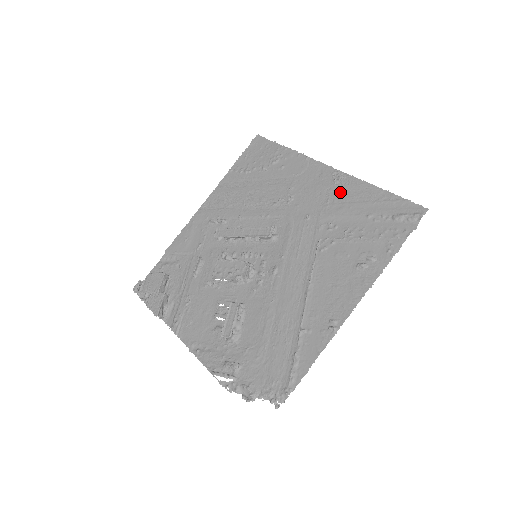
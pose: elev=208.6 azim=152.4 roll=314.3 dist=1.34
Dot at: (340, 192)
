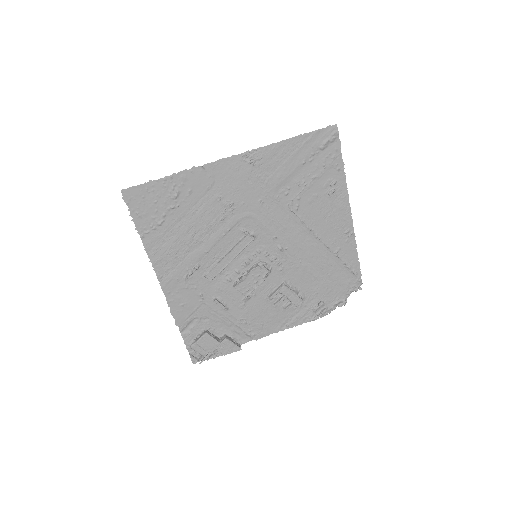
Dot at: (265, 166)
